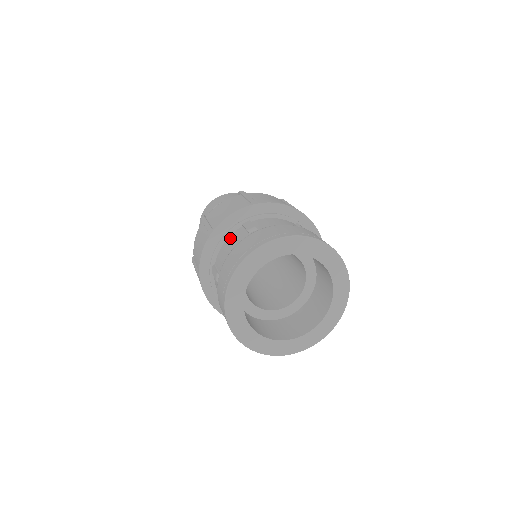
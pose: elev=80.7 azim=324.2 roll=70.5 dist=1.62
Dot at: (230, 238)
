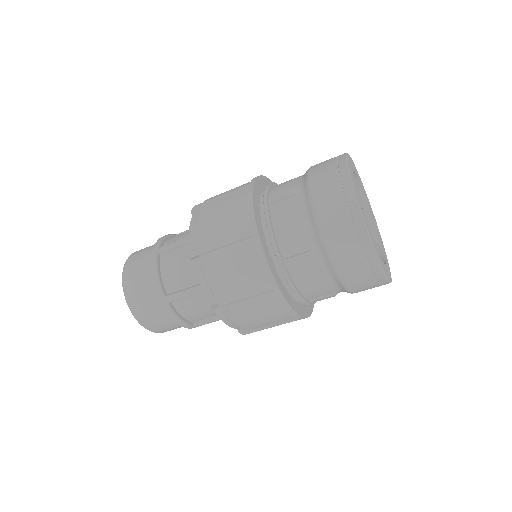
Dot at: (277, 220)
